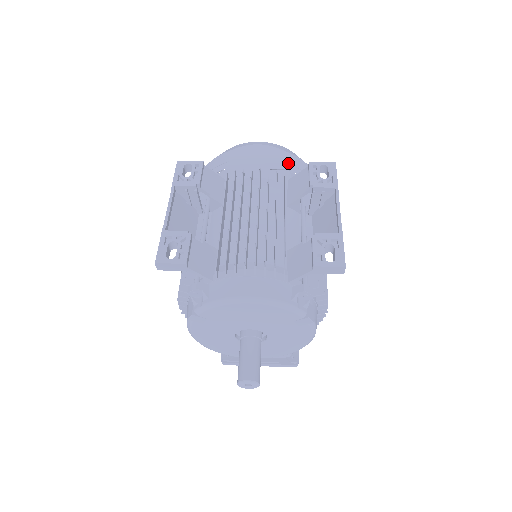
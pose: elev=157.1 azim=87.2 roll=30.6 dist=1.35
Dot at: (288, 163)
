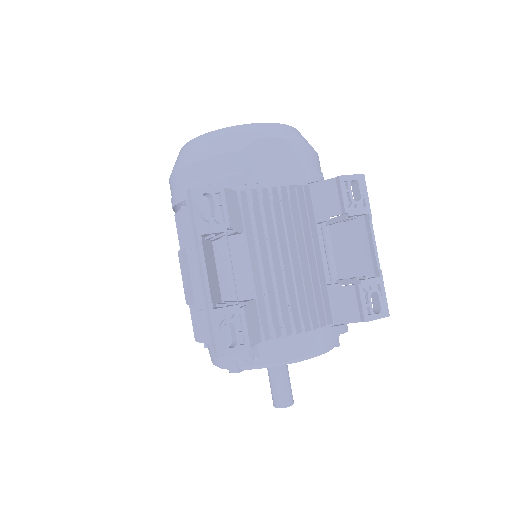
Dot at: (309, 167)
